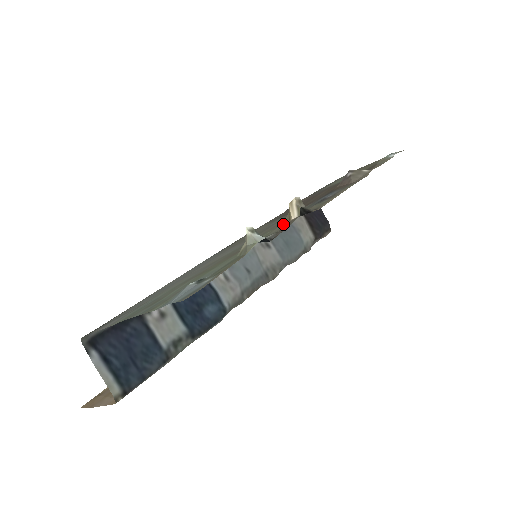
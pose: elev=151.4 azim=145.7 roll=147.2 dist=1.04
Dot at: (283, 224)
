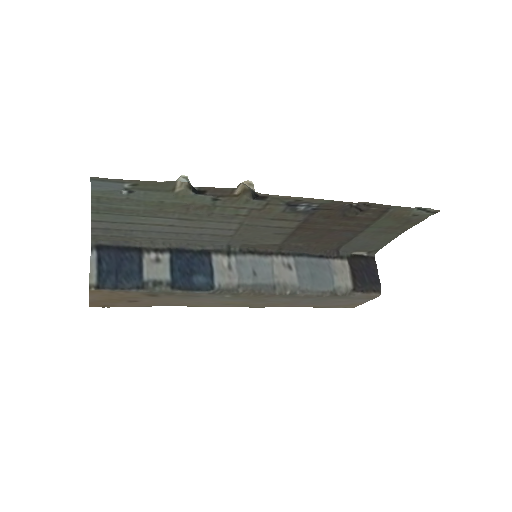
Dot at: (238, 202)
